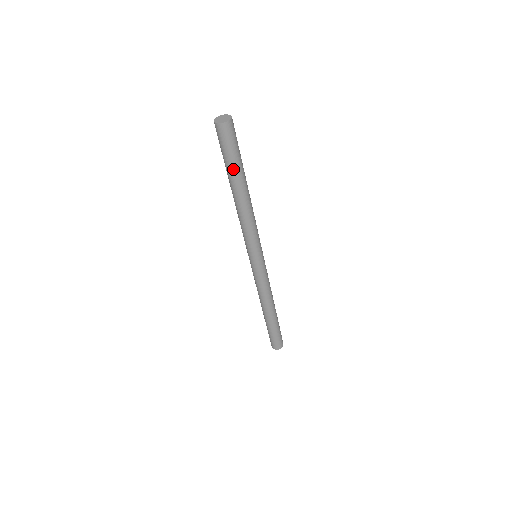
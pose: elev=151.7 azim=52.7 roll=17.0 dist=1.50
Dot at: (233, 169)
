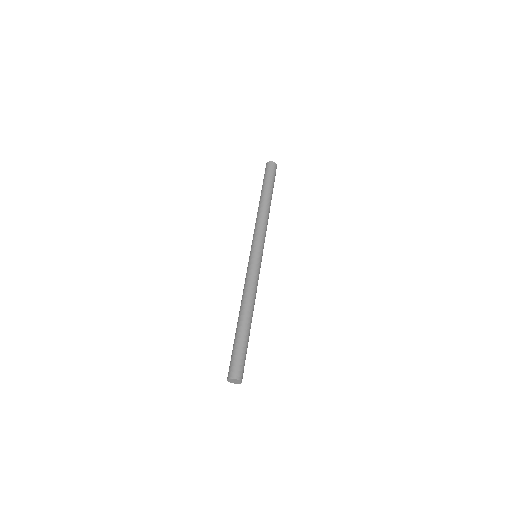
Dot at: (267, 184)
